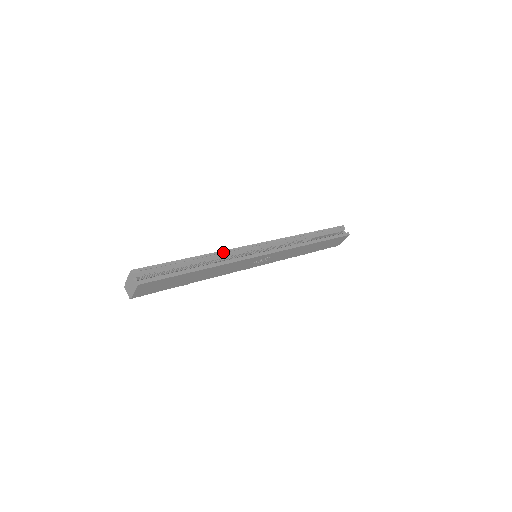
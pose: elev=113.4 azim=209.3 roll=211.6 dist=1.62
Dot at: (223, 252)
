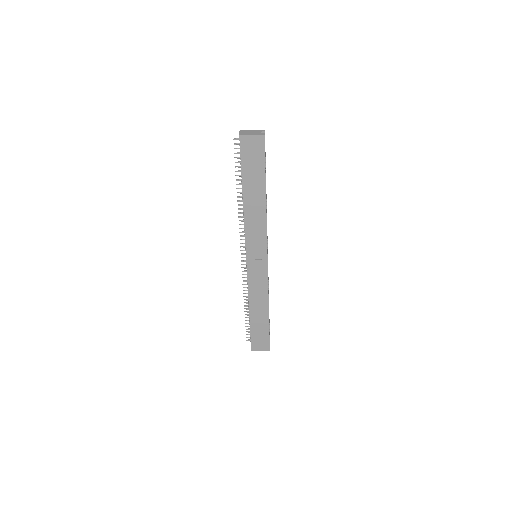
Dot at: occluded
